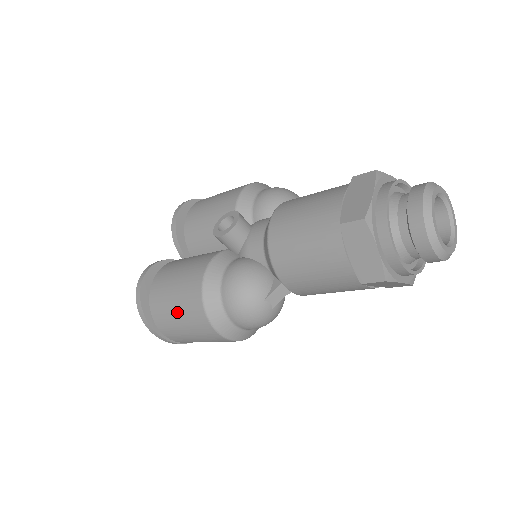
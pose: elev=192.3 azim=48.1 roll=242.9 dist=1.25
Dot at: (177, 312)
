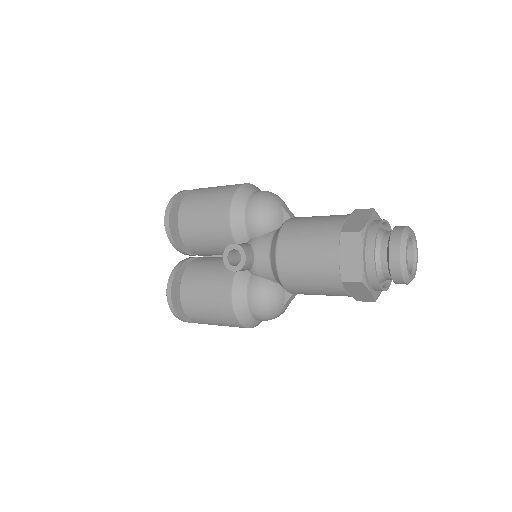
Dot at: (215, 321)
